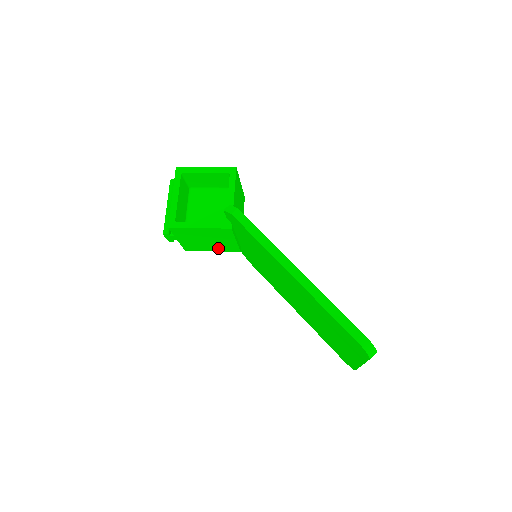
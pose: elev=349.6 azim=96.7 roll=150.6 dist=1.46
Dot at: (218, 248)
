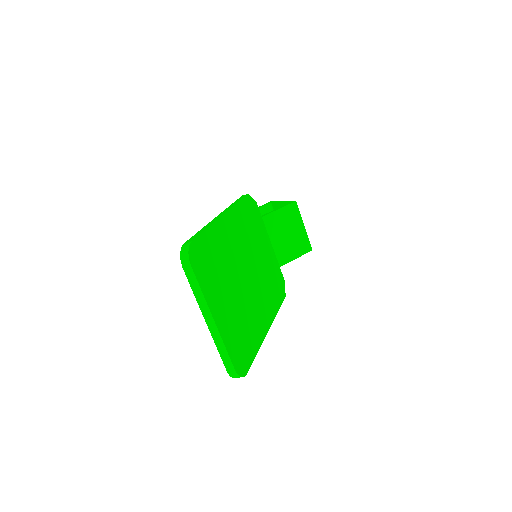
Dot at: occluded
